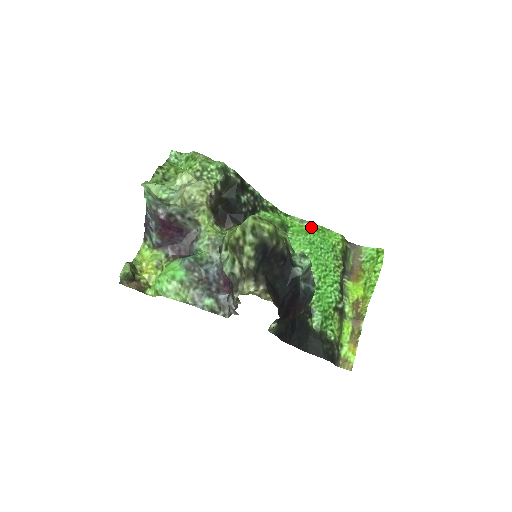
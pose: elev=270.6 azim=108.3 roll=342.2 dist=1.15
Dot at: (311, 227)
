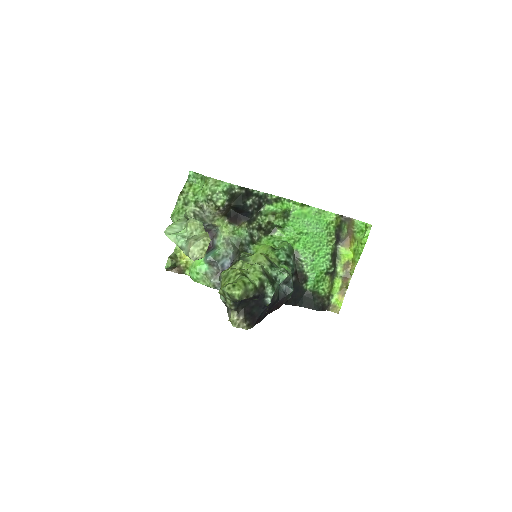
Dot at: (309, 210)
